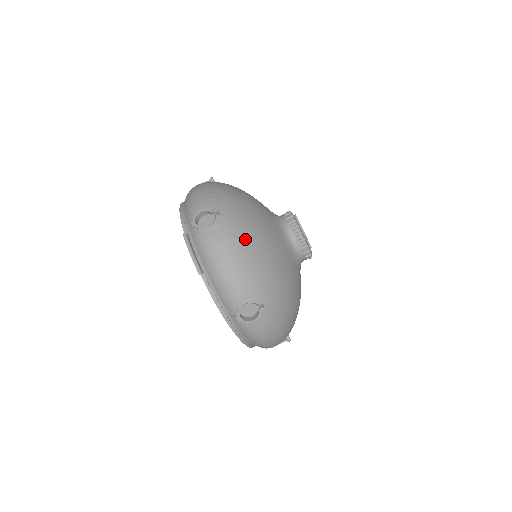
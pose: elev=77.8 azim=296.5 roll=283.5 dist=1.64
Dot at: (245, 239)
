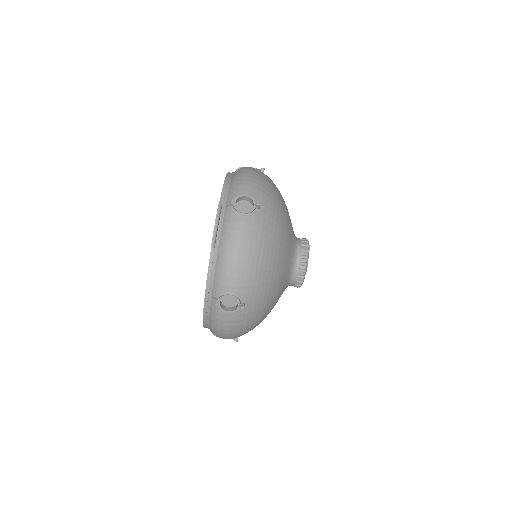
Dot at: (266, 243)
